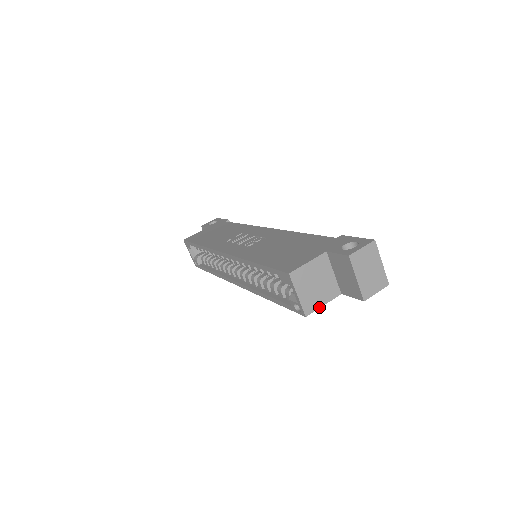
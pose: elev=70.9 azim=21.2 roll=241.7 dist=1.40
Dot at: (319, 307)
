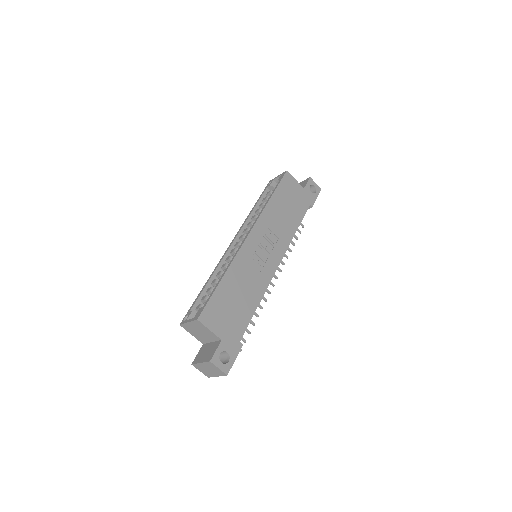
Dot at: (189, 332)
